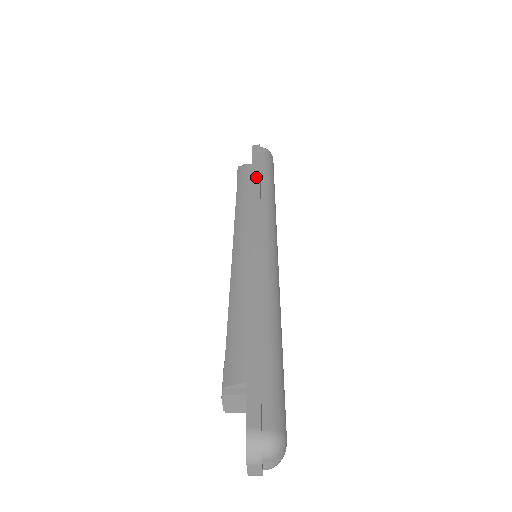
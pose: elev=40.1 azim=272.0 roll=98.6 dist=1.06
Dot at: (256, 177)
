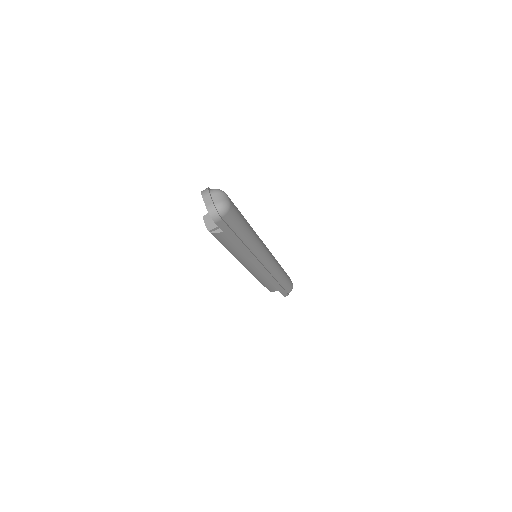
Dot at: occluded
